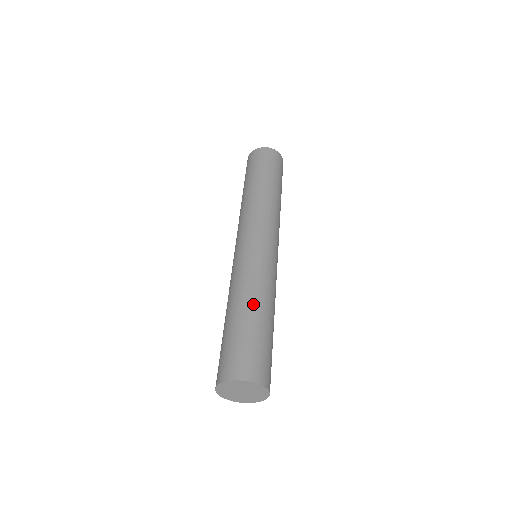
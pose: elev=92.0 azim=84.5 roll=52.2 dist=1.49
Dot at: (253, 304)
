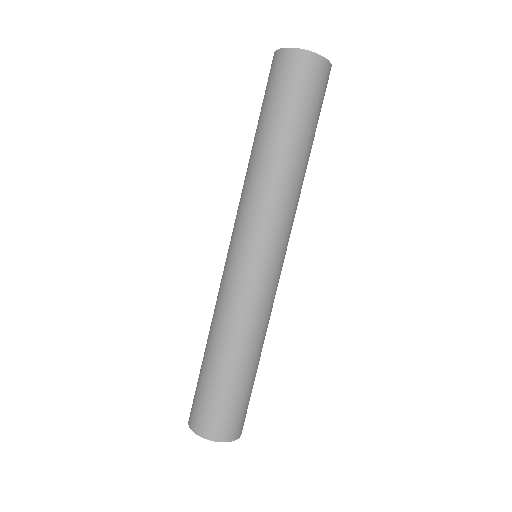
Dot at: (236, 354)
